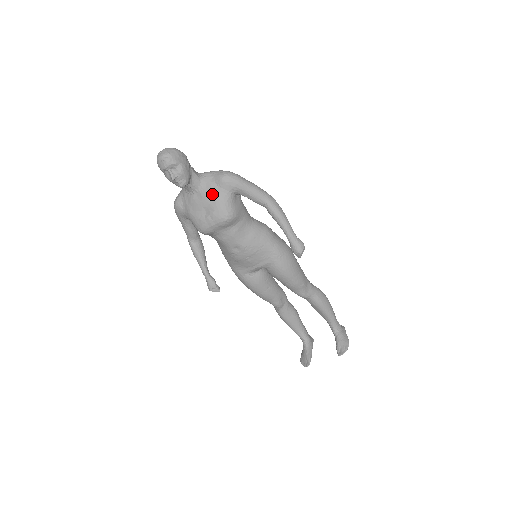
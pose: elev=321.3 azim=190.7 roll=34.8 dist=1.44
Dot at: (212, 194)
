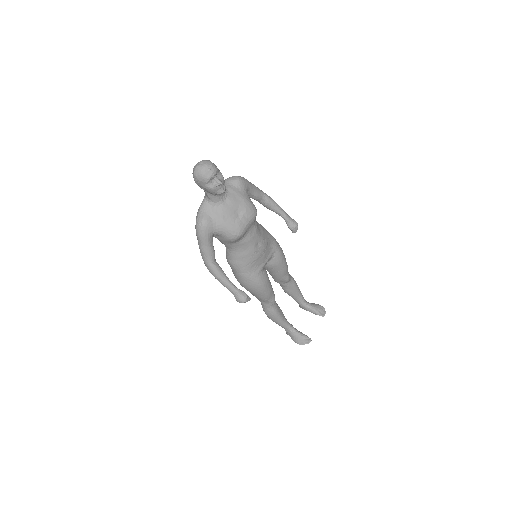
Dot at: (238, 196)
